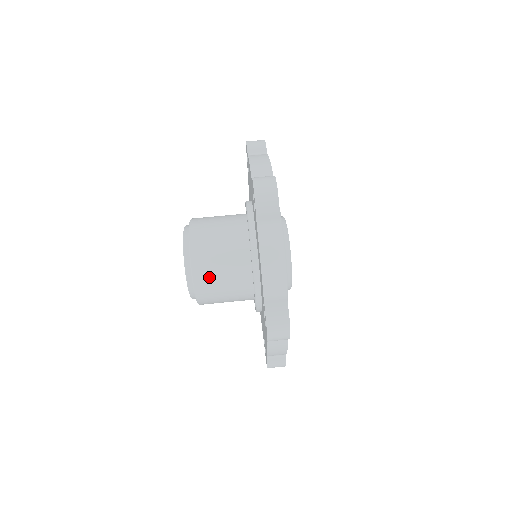
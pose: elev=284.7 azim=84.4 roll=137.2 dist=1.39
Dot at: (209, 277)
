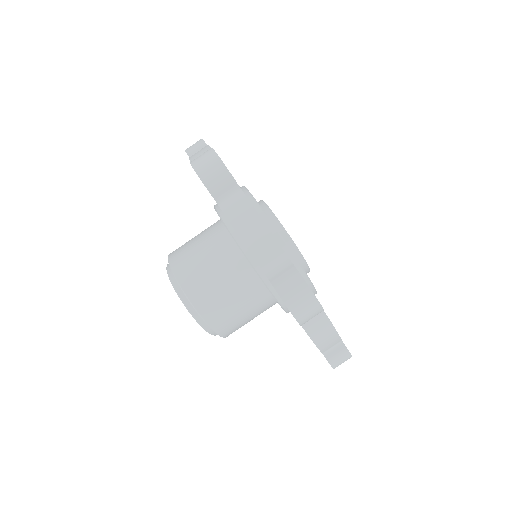
Dot at: (238, 327)
